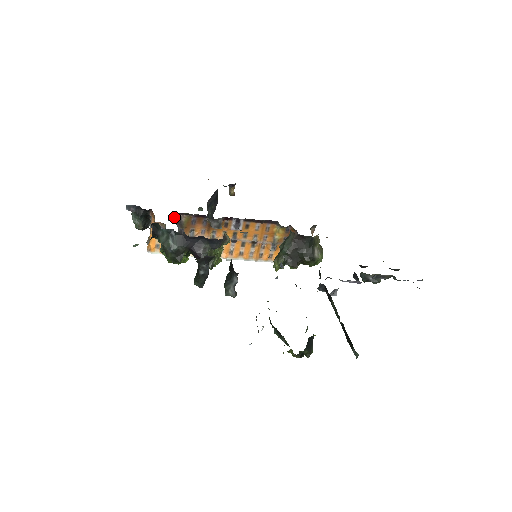
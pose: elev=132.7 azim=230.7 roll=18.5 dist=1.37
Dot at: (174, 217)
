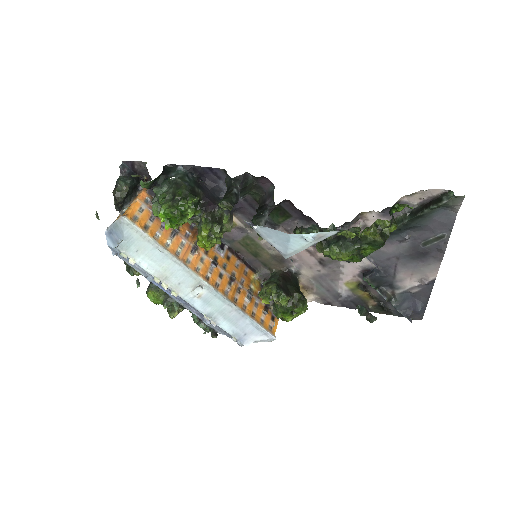
Dot at: occluded
